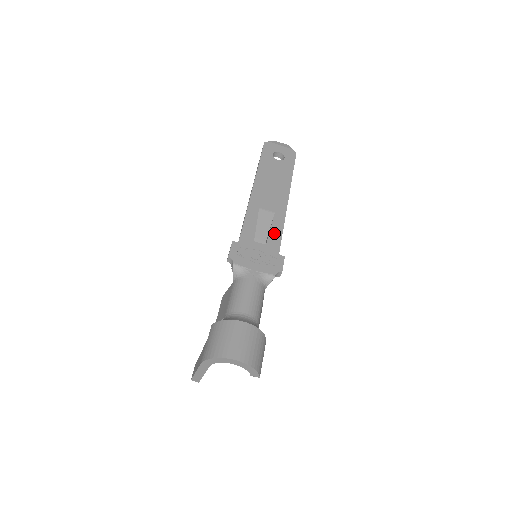
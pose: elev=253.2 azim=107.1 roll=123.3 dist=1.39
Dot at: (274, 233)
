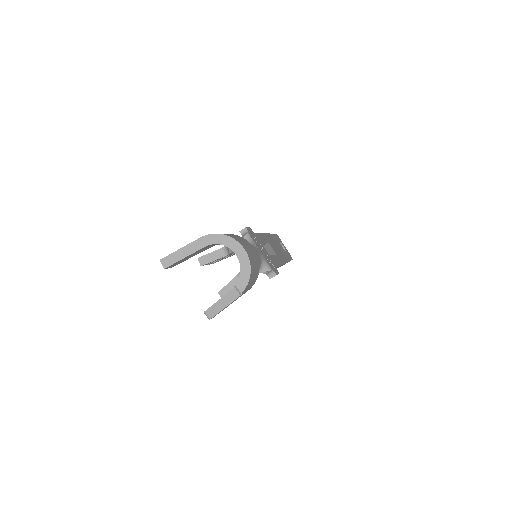
Dot at: (275, 259)
